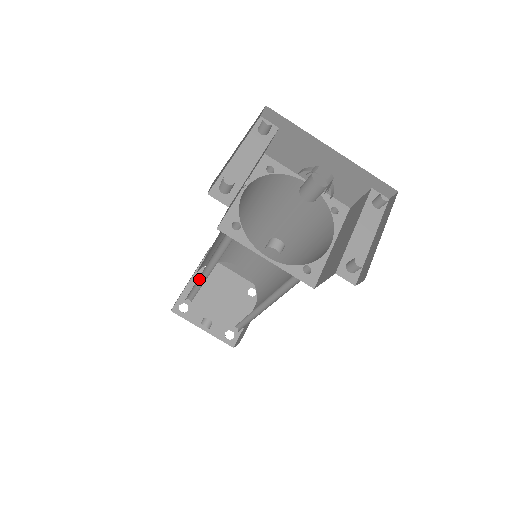
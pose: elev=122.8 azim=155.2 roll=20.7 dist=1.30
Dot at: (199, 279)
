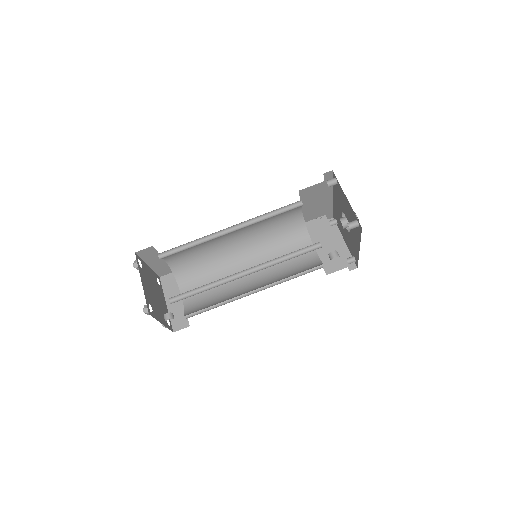
Dot at: (219, 279)
